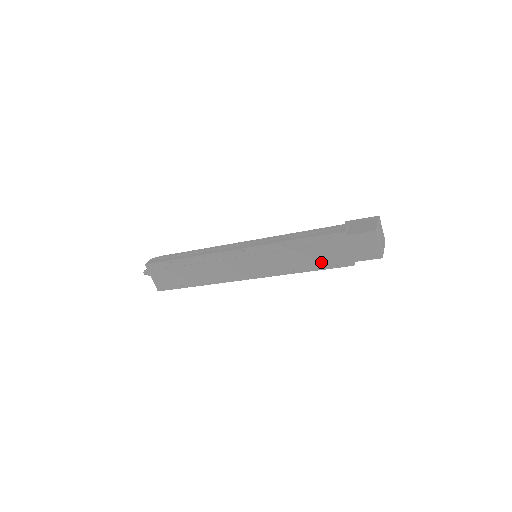
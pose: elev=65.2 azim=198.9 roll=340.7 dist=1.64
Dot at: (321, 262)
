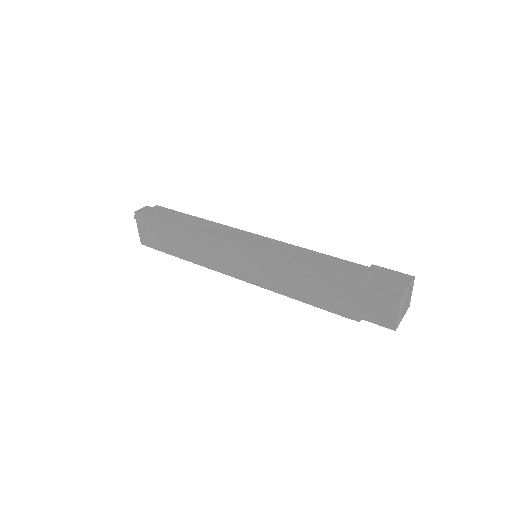
Dot at: (323, 301)
